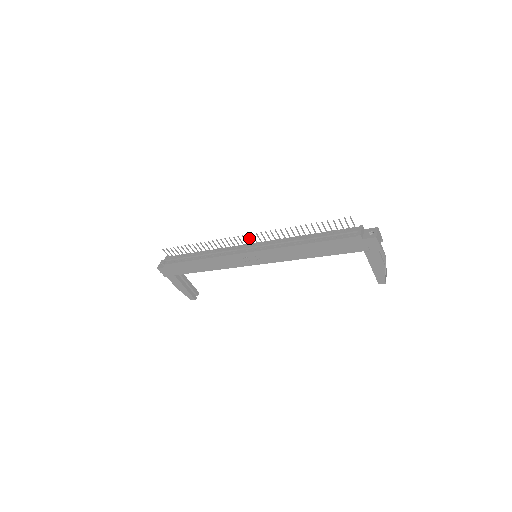
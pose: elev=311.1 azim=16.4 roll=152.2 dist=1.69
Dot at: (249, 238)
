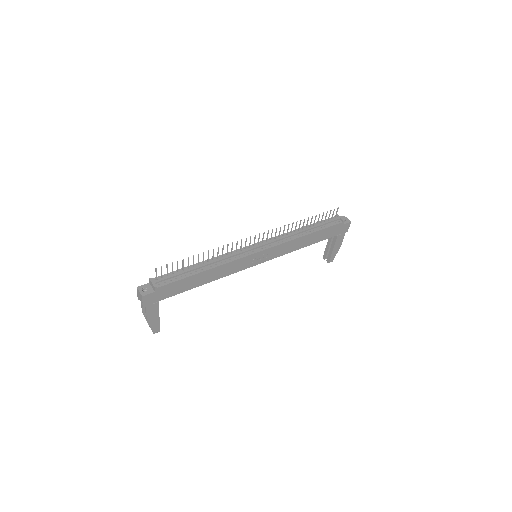
Dot at: (259, 237)
